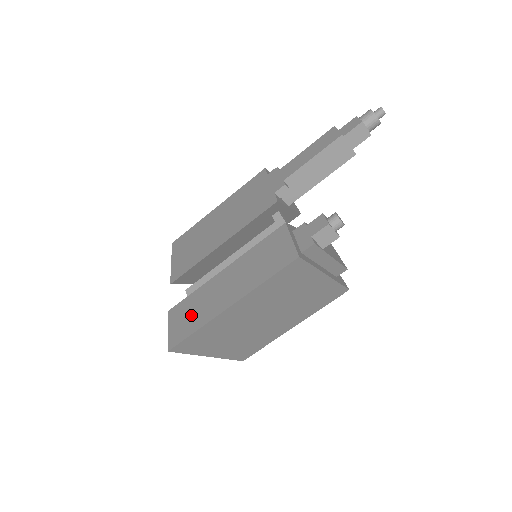
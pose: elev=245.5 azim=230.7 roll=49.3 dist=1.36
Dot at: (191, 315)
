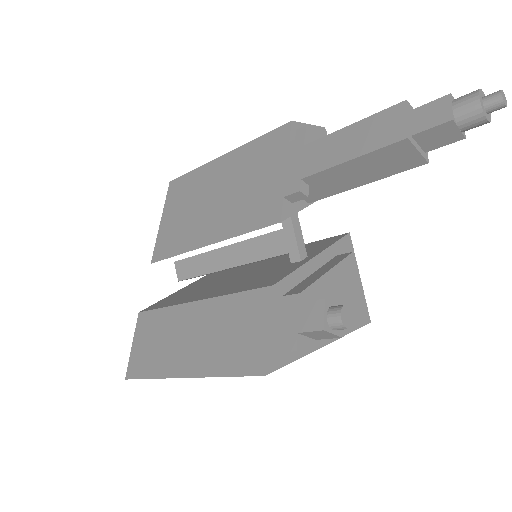
Dot at: (152, 346)
